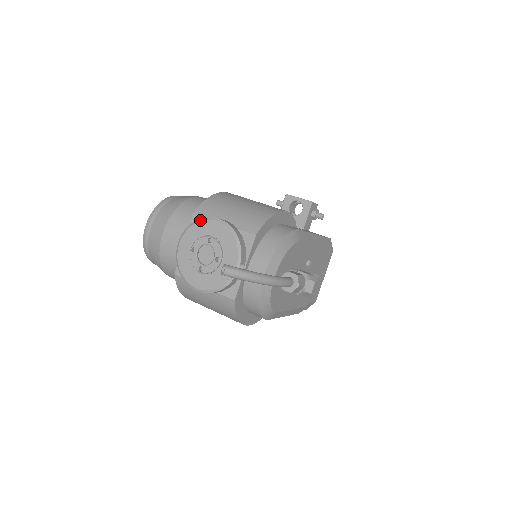
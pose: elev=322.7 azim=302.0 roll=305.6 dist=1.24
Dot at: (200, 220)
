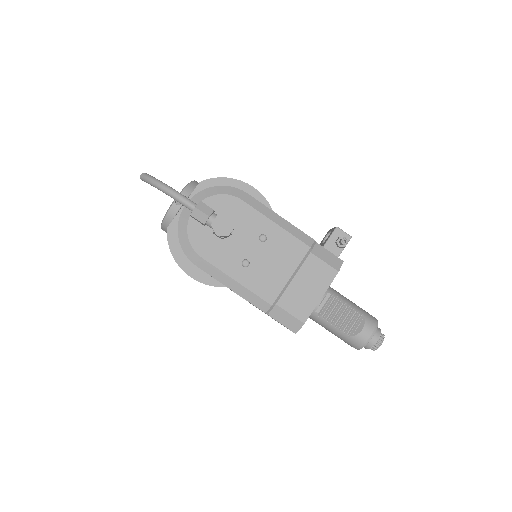
Dot at: occluded
